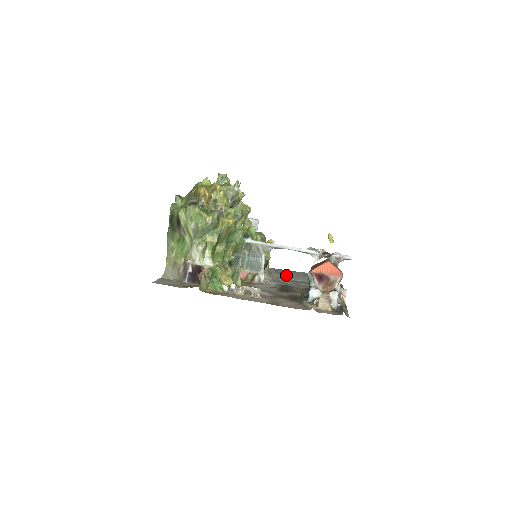
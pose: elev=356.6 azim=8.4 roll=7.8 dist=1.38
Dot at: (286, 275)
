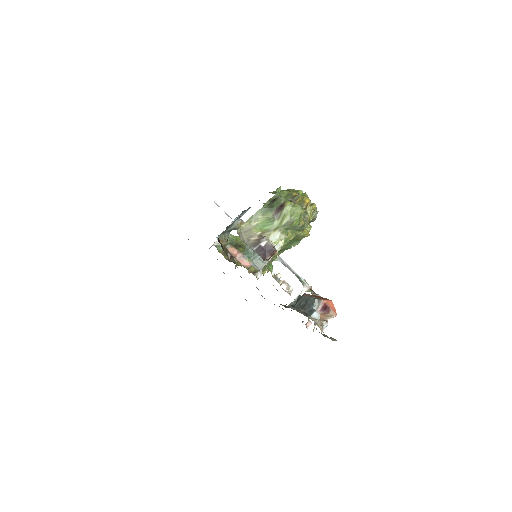
Dot at: occluded
